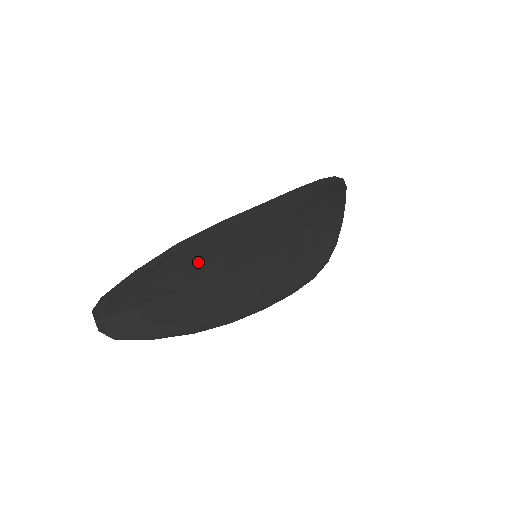
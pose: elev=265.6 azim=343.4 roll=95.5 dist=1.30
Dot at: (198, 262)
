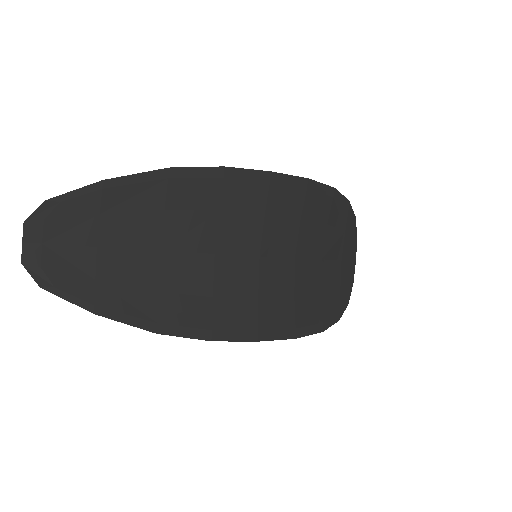
Dot at: (186, 215)
